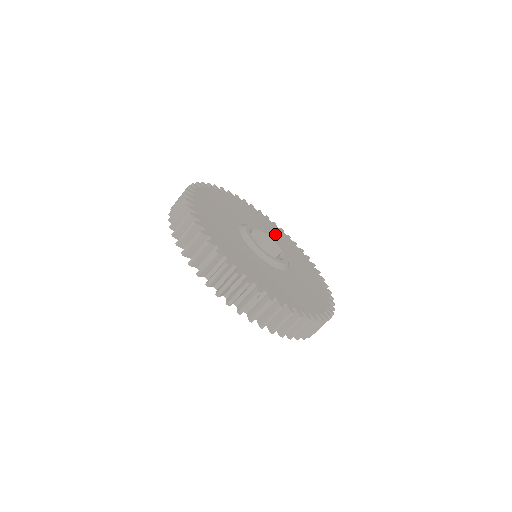
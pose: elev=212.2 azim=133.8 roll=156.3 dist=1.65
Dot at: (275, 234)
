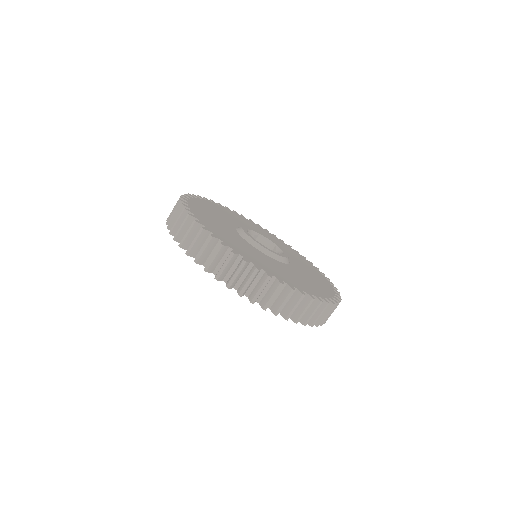
Dot at: (253, 228)
